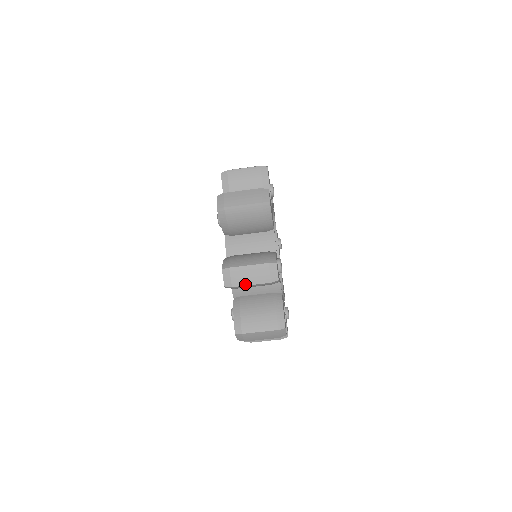
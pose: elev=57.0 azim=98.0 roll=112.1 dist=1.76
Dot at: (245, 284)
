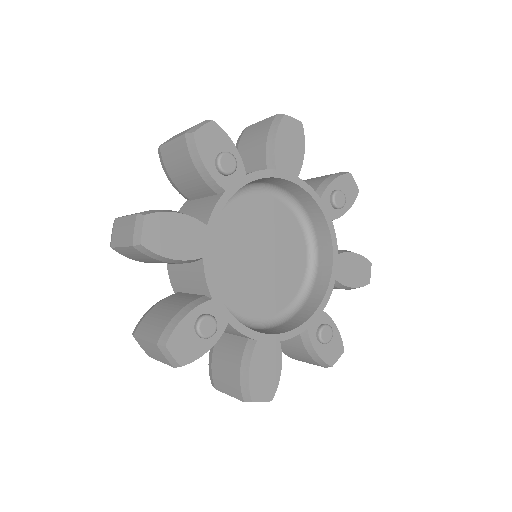
Dot at: occluded
